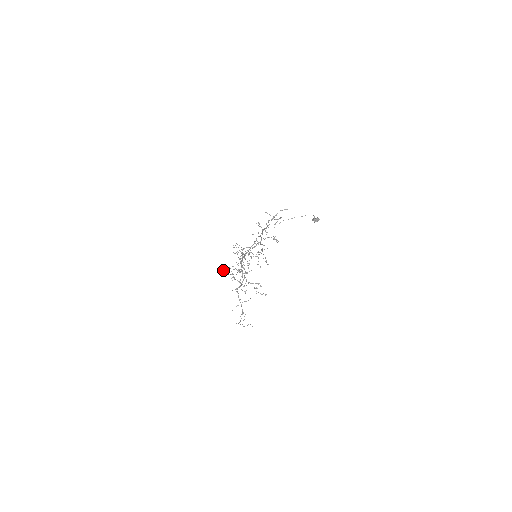
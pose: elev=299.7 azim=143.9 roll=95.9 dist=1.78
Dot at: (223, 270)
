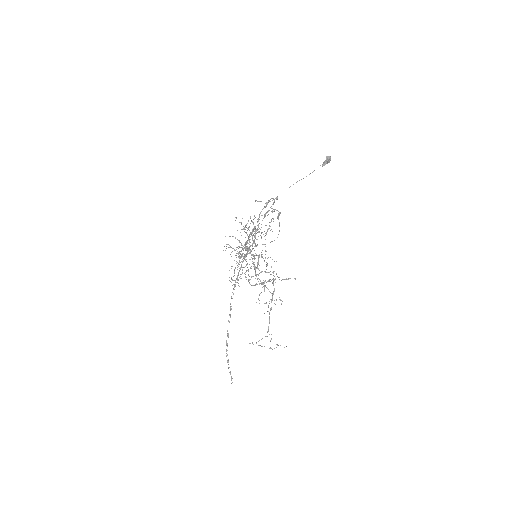
Dot at: (230, 246)
